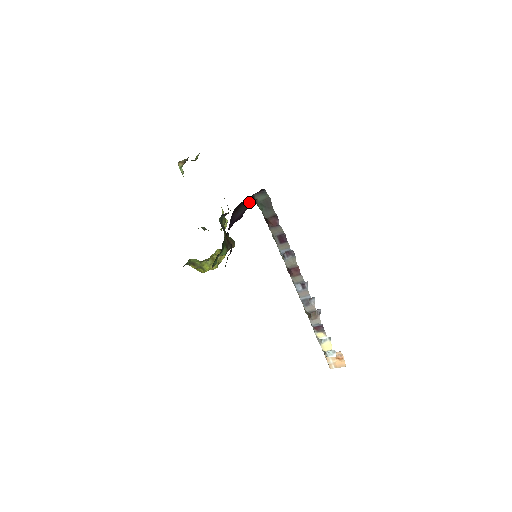
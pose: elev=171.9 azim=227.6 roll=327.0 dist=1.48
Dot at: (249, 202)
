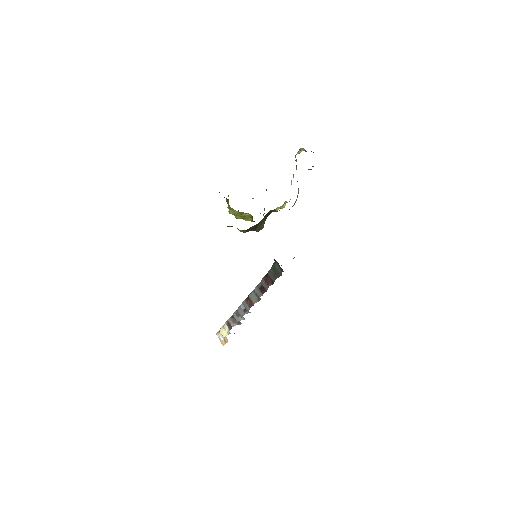
Dot at: occluded
